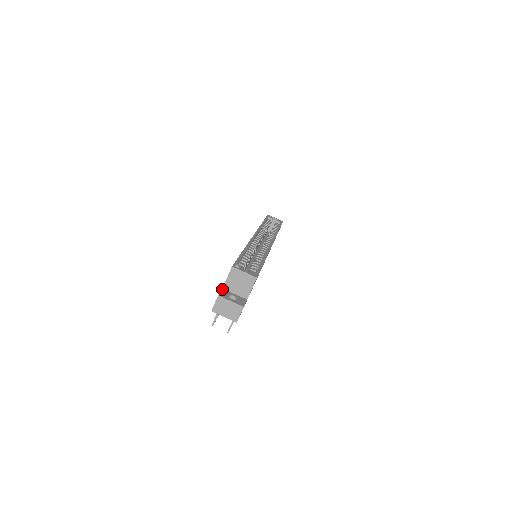
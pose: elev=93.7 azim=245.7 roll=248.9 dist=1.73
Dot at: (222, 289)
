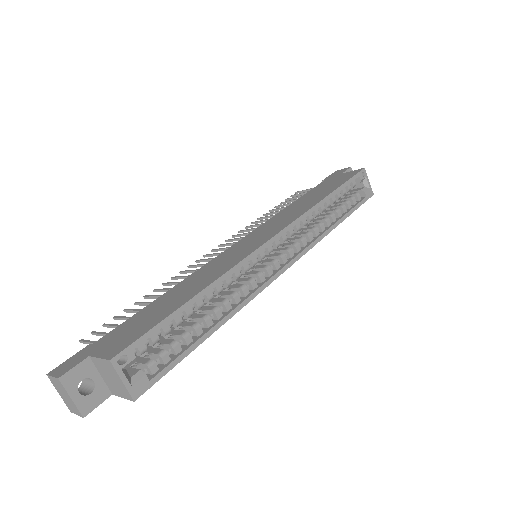
Dot at: (86, 358)
